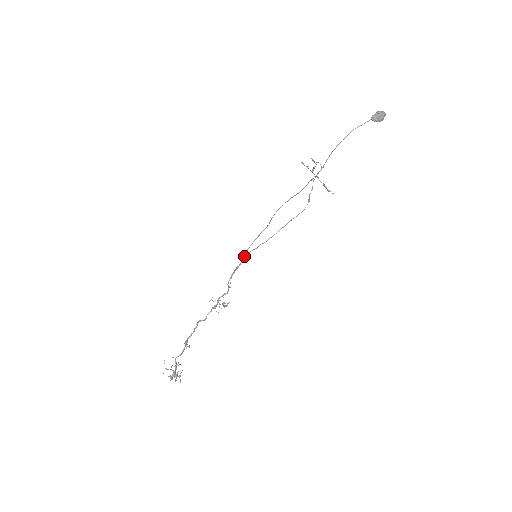
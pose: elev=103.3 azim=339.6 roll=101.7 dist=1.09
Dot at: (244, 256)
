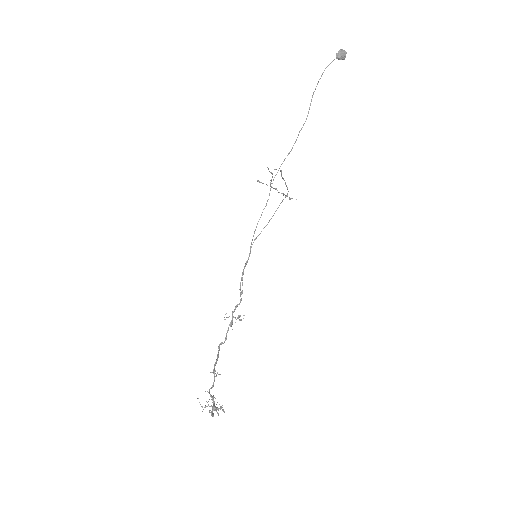
Dot at: occluded
